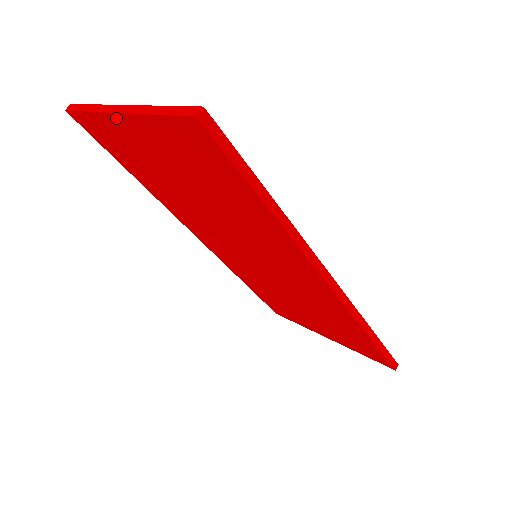
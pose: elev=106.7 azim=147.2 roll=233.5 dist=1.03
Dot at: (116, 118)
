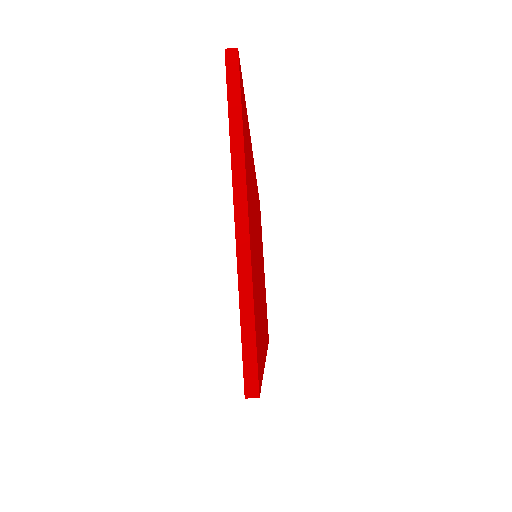
Dot at: (234, 202)
